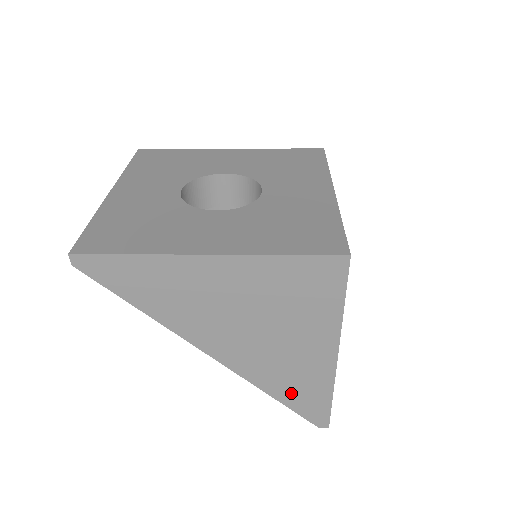
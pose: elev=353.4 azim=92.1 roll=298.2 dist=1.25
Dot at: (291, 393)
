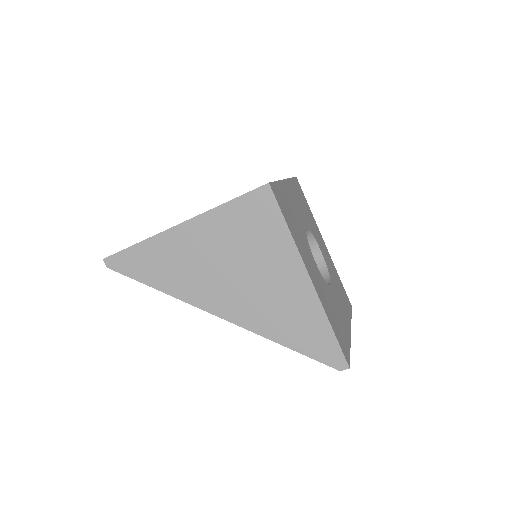
Dot at: (295, 335)
